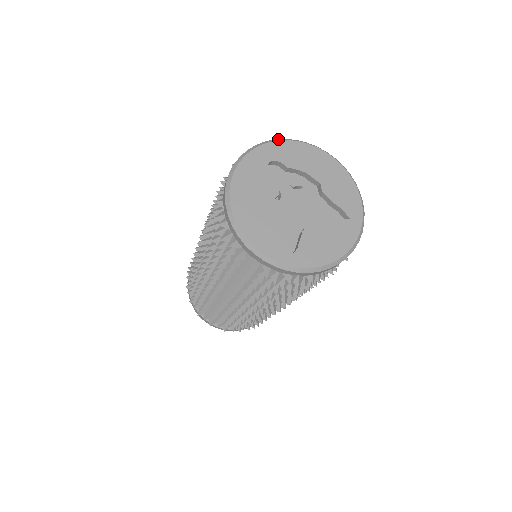
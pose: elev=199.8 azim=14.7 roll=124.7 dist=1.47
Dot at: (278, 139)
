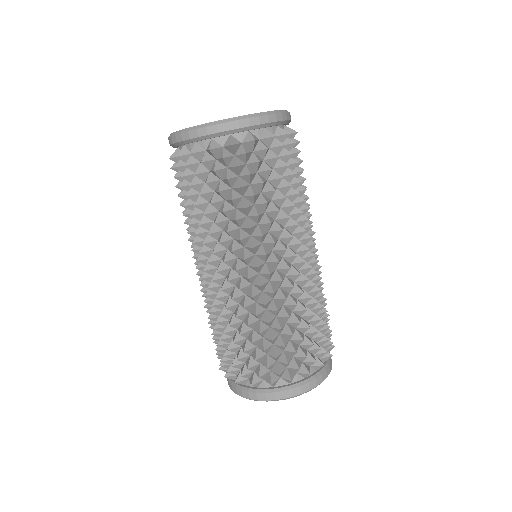
Dot at: occluded
